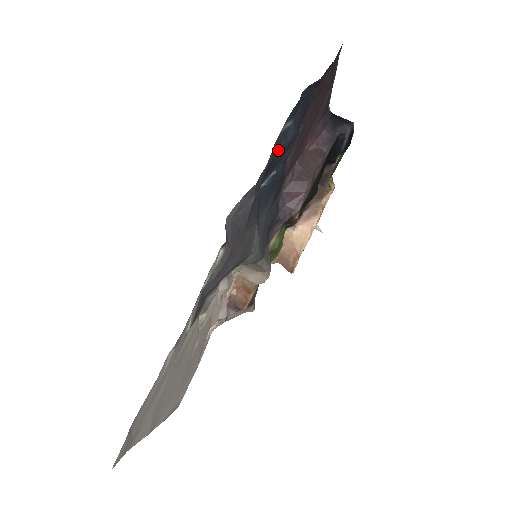
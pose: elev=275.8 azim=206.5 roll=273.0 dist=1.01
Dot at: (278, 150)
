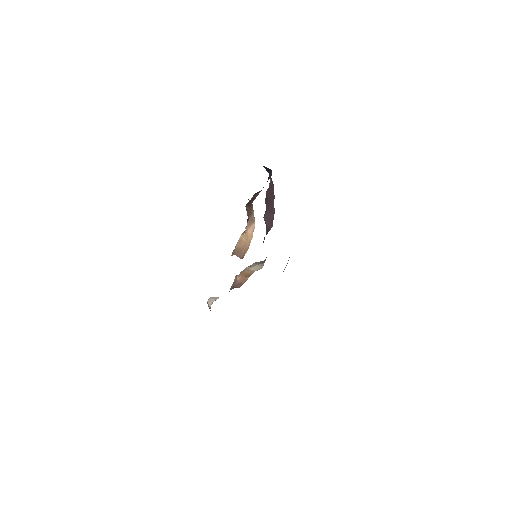
Dot at: occluded
